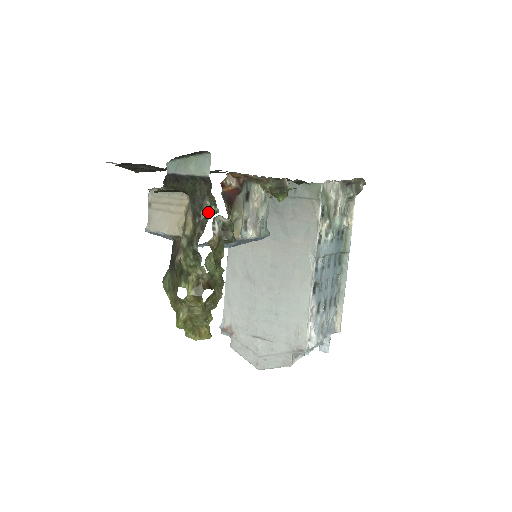
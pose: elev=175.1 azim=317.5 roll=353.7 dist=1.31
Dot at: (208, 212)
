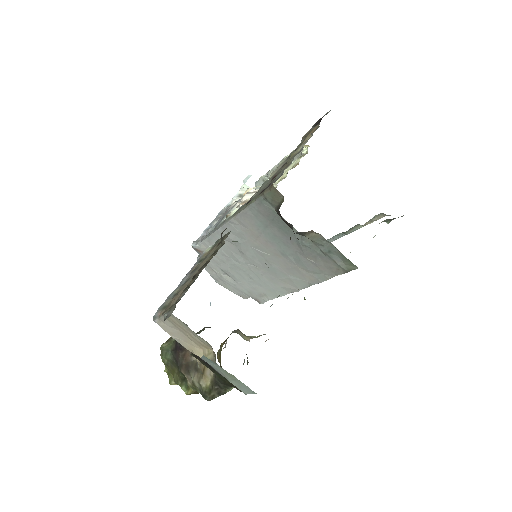
Dot at: (230, 388)
